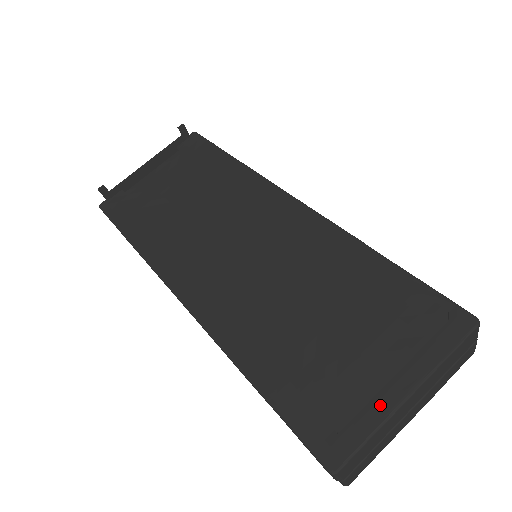
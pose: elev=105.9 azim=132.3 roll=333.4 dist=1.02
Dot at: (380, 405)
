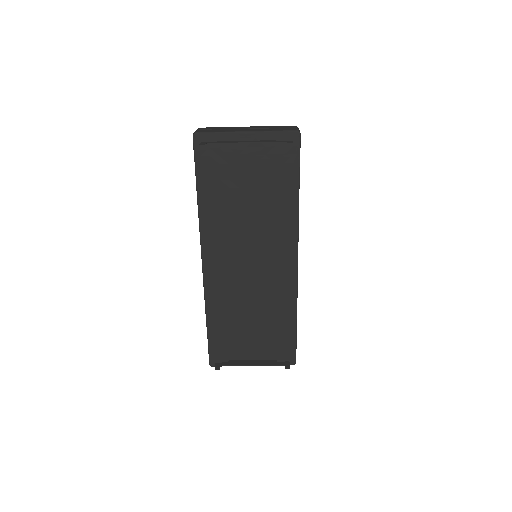
Dot at: (241, 362)
